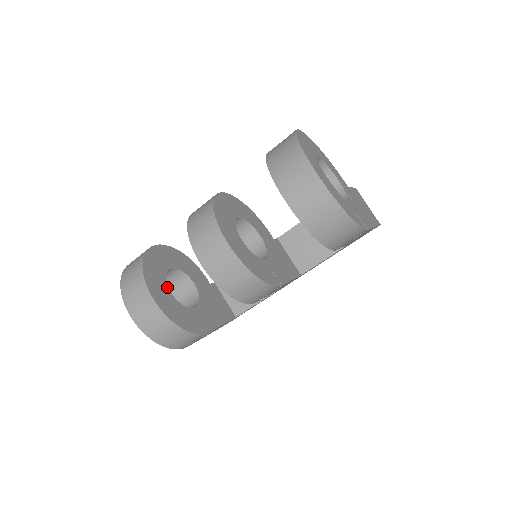
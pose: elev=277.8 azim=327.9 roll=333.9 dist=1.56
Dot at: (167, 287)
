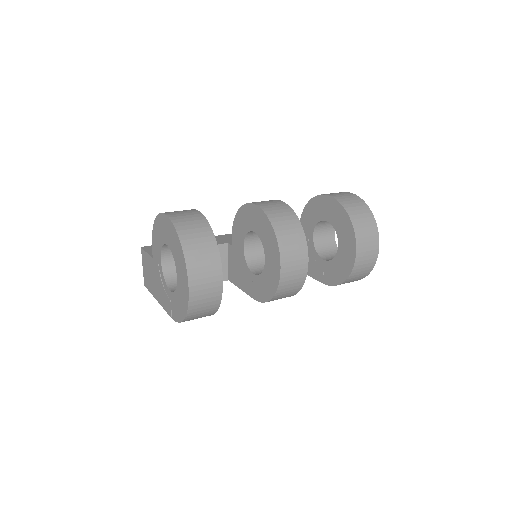
Dot at: occluded
